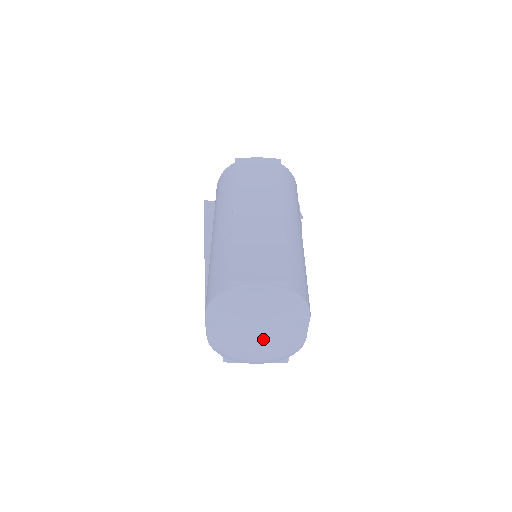
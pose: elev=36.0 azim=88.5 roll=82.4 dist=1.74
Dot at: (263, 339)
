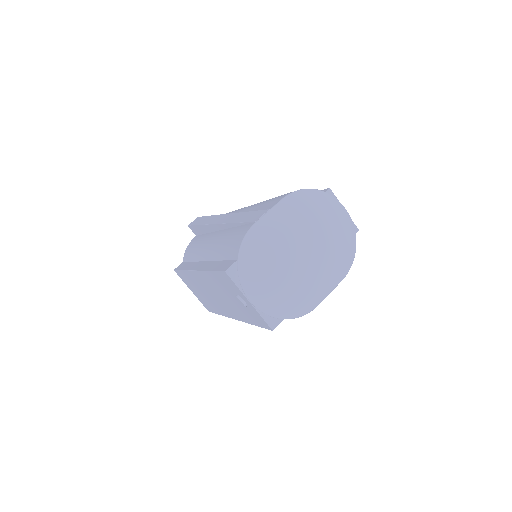
Dot at: (314, 255)
